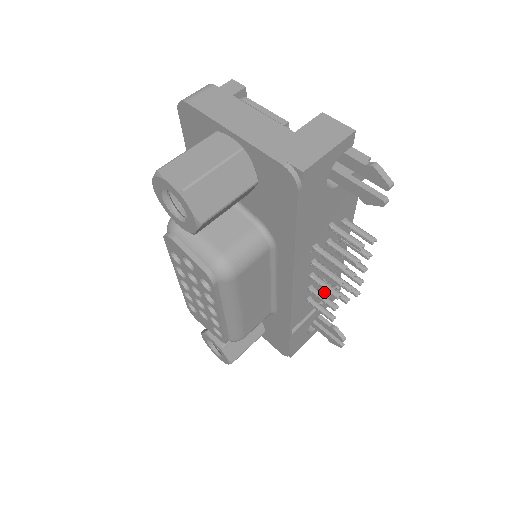
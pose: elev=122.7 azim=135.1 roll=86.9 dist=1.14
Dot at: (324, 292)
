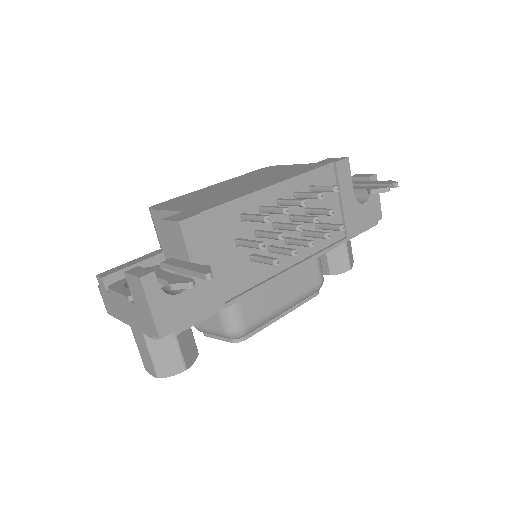
Dot at: (327, 192)
